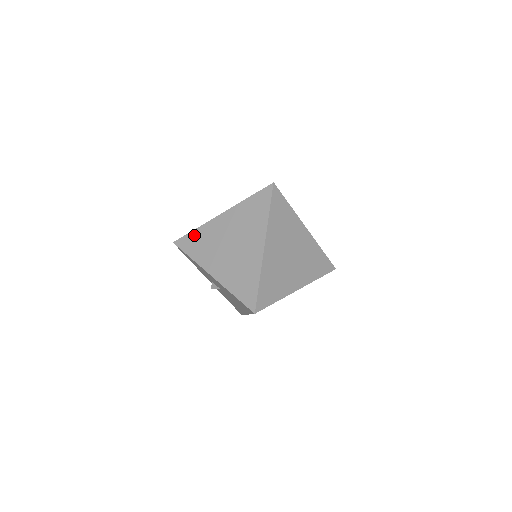
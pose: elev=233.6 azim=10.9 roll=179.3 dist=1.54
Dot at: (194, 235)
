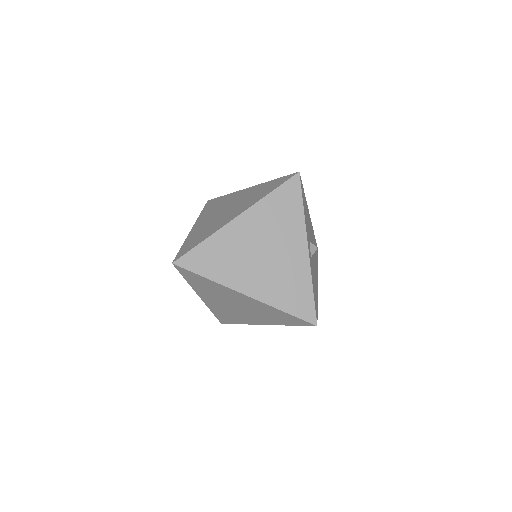
Dot at: (221, 198)
